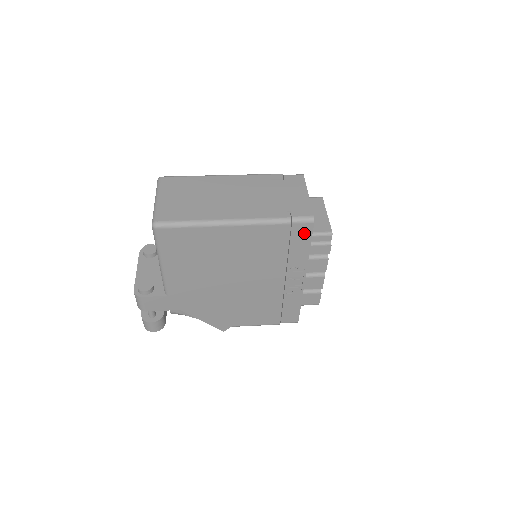
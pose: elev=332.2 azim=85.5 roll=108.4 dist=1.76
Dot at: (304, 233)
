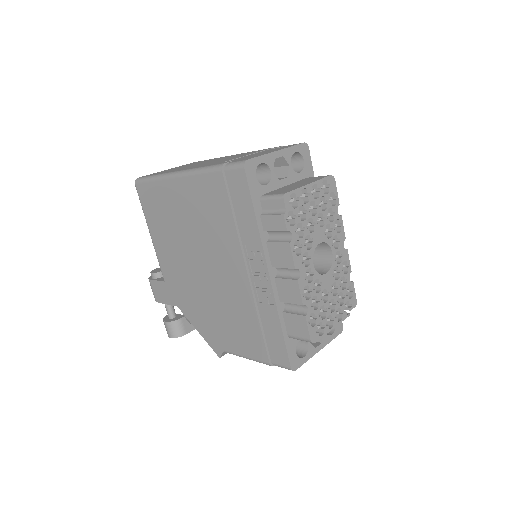
Dot at: (241, 187)
